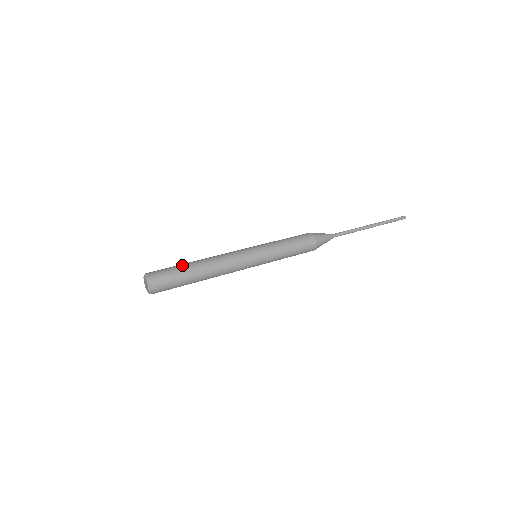
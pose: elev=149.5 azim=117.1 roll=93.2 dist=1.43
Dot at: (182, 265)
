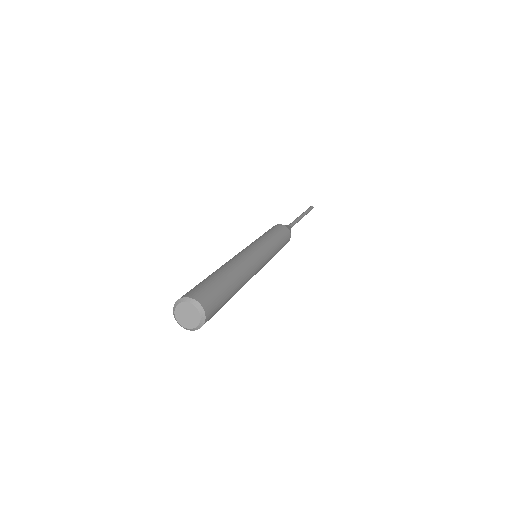
Dot at: (215, 276)
